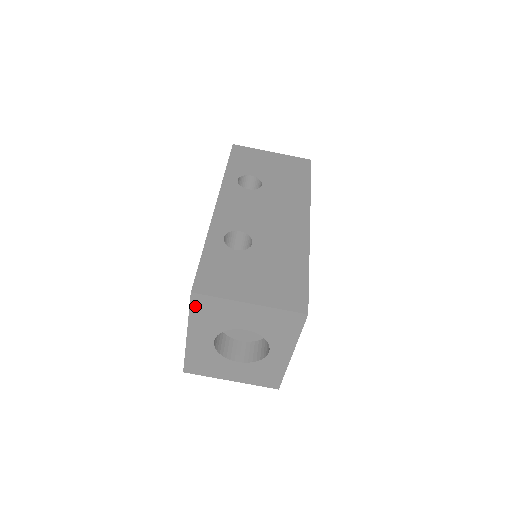
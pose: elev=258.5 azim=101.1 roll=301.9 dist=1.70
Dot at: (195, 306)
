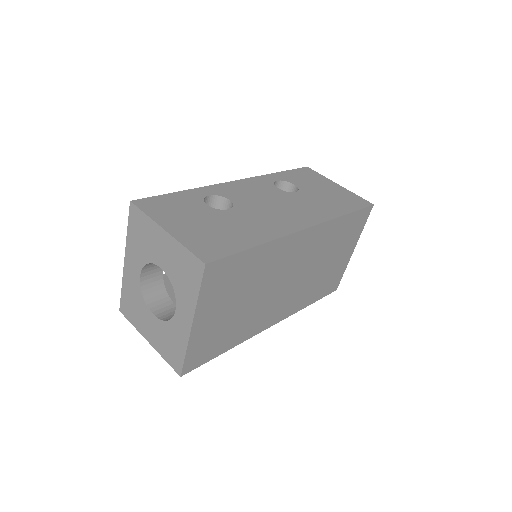
Dot at: (132, 220)
